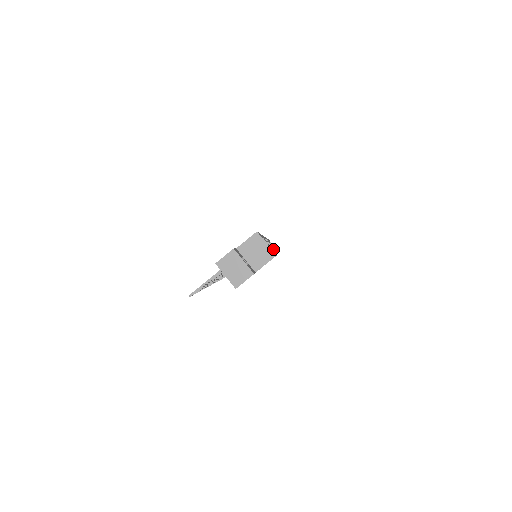
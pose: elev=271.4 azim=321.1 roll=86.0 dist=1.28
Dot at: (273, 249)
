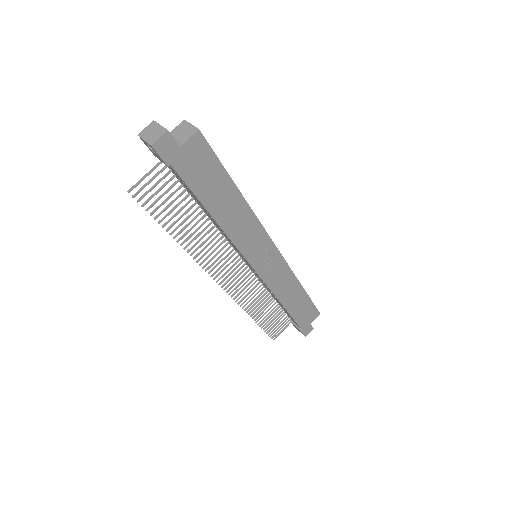
Dot at: occluded
